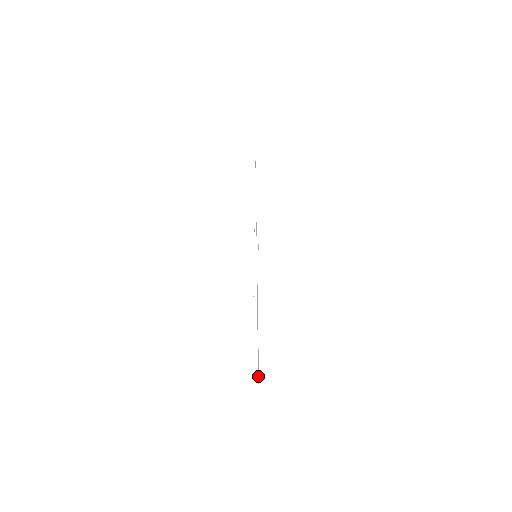
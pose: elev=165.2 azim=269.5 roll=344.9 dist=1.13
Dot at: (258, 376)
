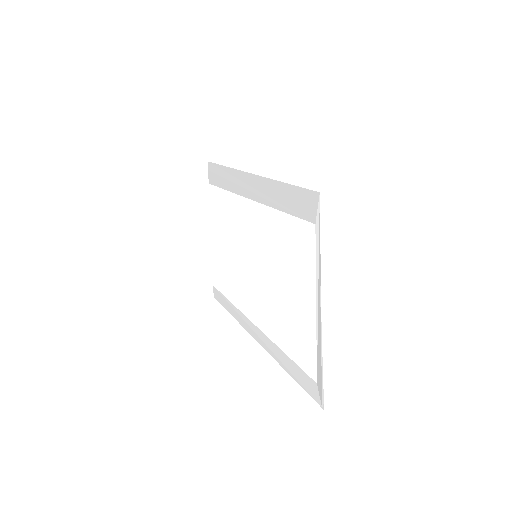
Dot at: (314, 389)
